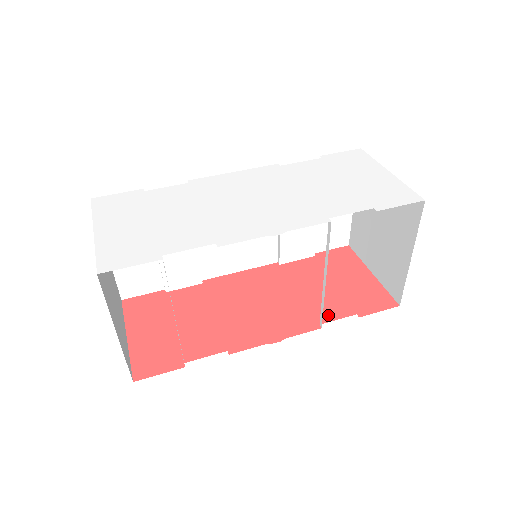
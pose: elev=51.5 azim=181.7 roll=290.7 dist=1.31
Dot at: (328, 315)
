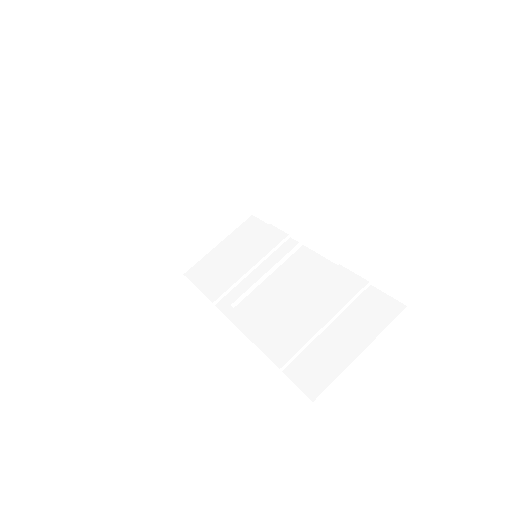
Dot at: occluded
